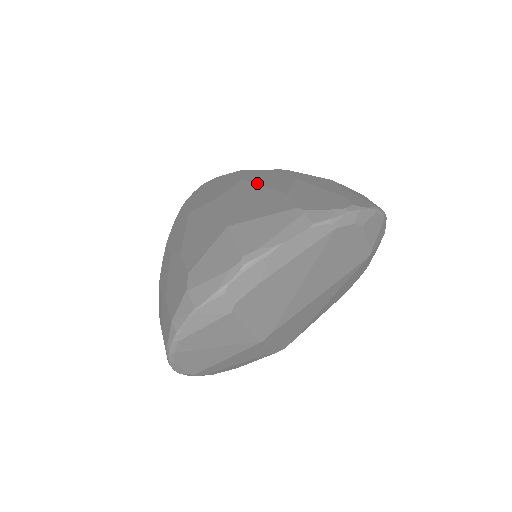
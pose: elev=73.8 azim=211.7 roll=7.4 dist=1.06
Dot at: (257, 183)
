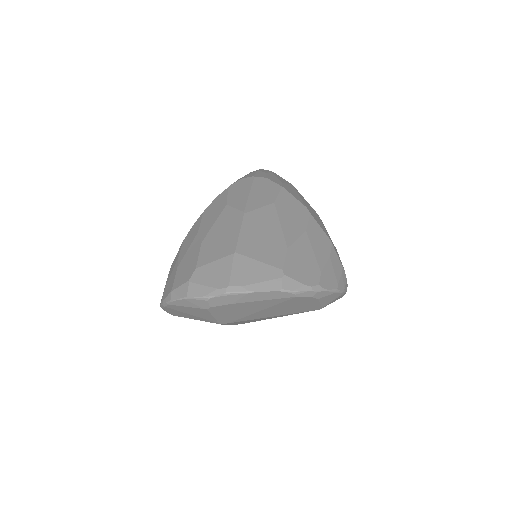
Dot at: (279, 217)
